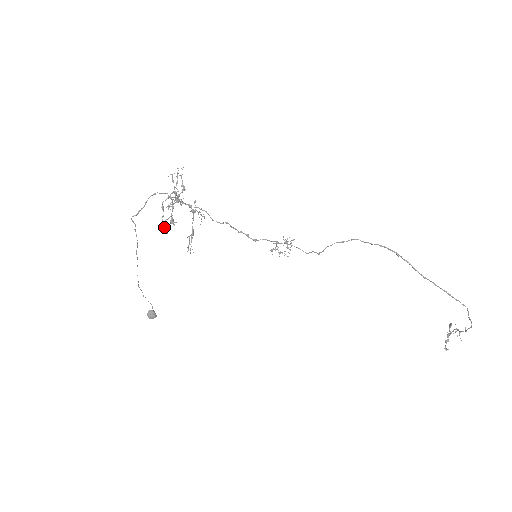
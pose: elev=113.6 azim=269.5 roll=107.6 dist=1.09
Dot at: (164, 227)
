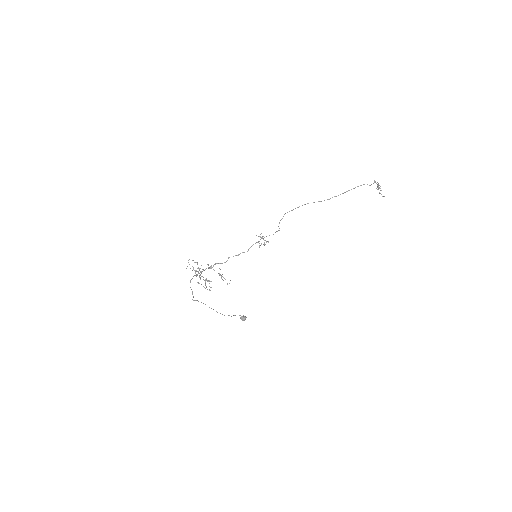
Dot at: occluded
